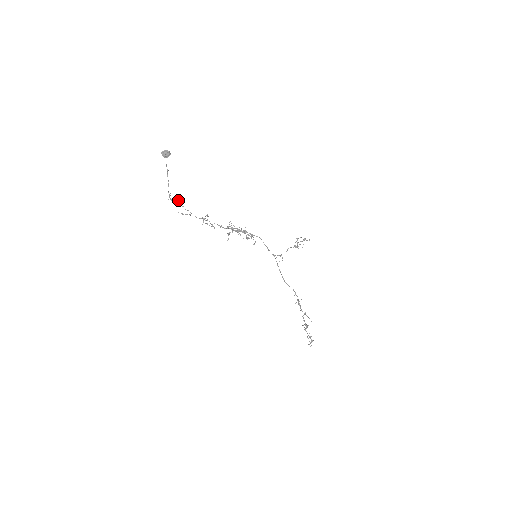
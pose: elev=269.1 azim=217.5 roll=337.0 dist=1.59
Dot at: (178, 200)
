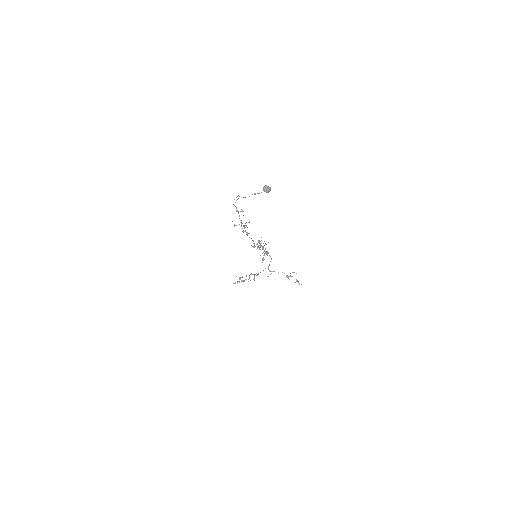
Dot at: (241, 211)
